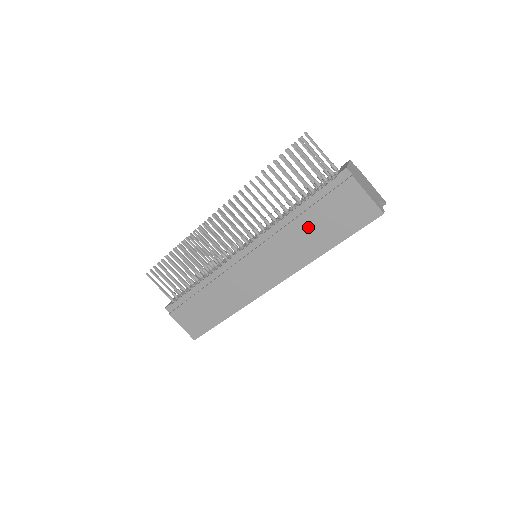
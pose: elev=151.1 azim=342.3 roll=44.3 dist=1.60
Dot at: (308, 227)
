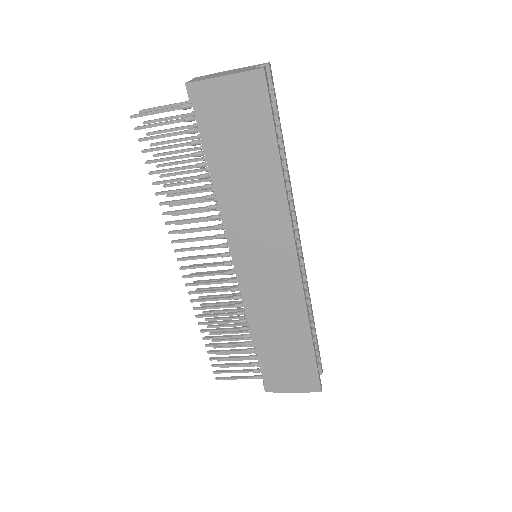
Dot at: (238, 174)
